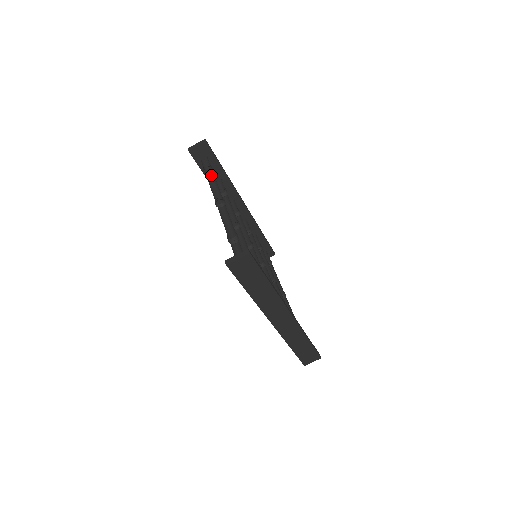
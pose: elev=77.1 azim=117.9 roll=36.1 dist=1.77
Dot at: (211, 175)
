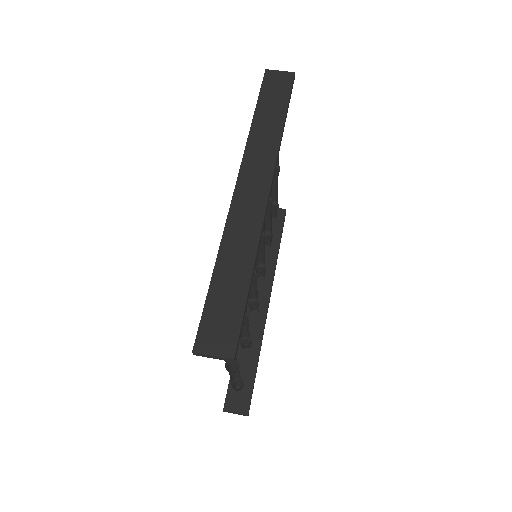
Dot at: occluded
